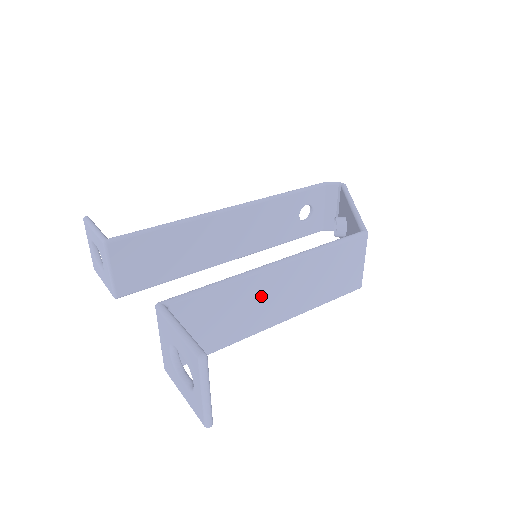
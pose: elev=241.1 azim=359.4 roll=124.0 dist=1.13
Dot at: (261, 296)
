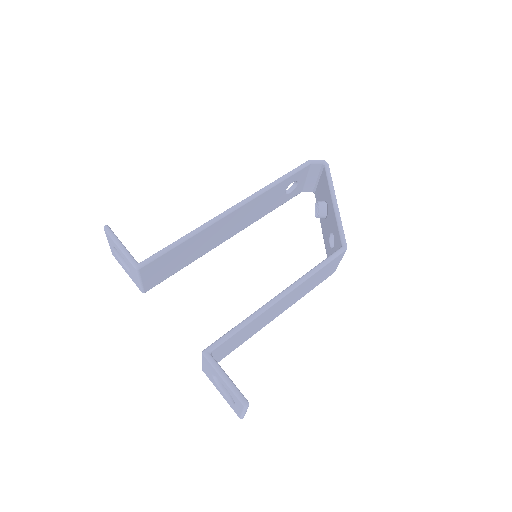
Dot at: (268, 315)
